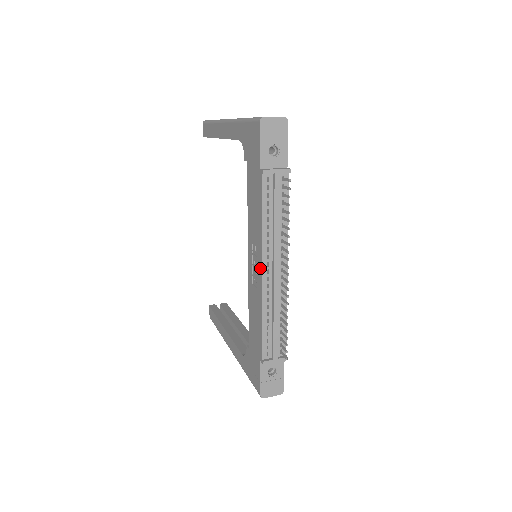
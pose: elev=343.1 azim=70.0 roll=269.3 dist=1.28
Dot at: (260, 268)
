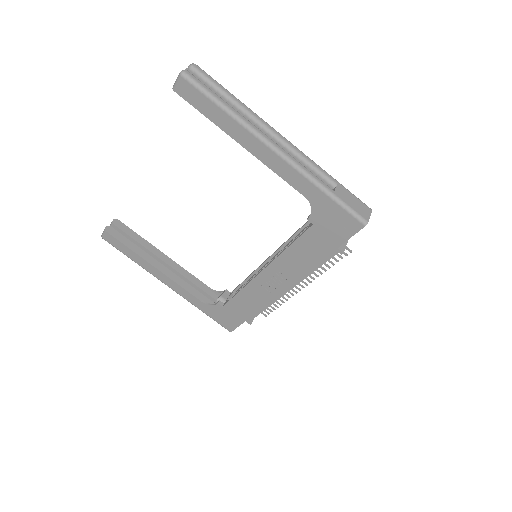
Dot at: (287, 289)
